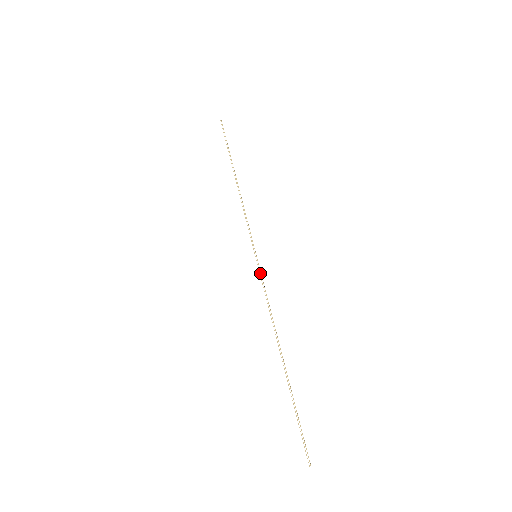
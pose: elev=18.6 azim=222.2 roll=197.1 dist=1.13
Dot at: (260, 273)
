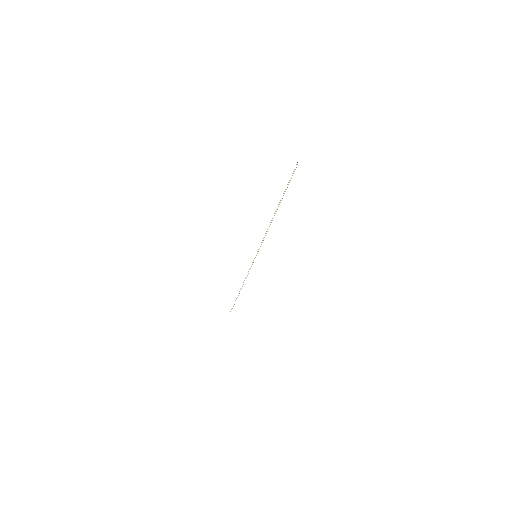
Dot at: (252, 263)
